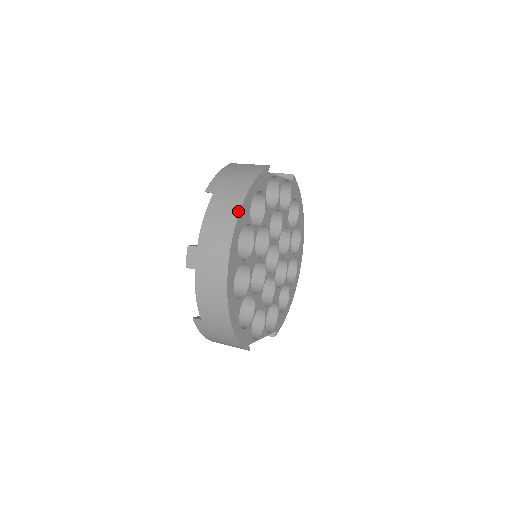
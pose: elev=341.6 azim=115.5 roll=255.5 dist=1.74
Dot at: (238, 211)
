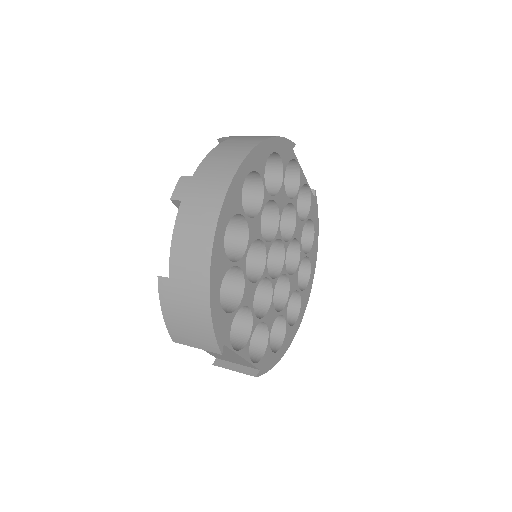
Dot at: (253, 146)
